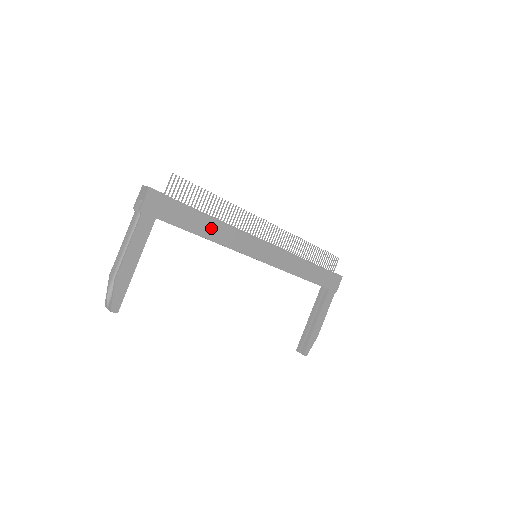
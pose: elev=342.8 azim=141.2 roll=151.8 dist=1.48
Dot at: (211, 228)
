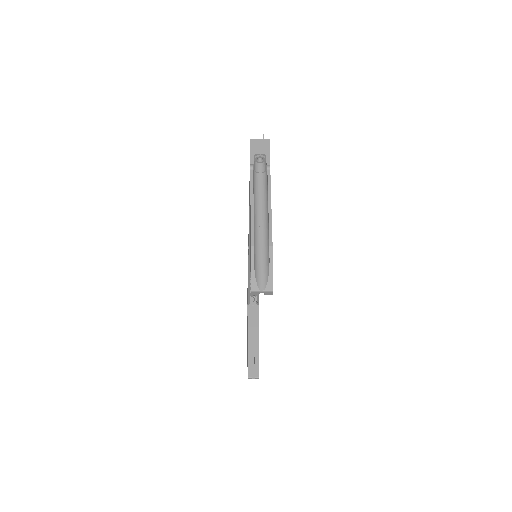
Dot at: occluded
